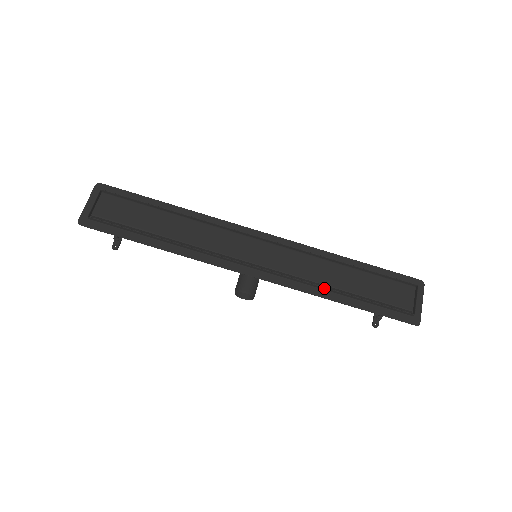
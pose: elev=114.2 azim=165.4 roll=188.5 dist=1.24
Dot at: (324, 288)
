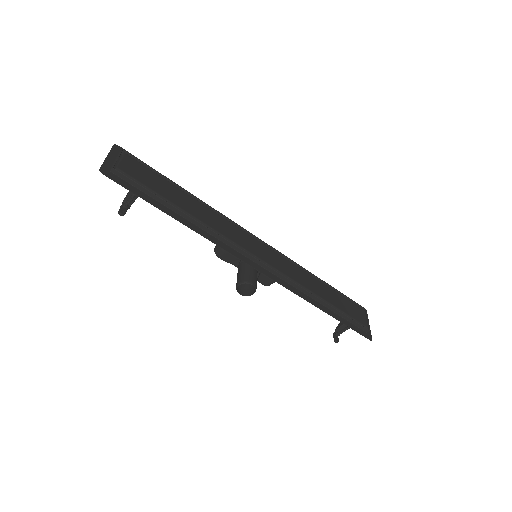
Dot at: (311, 295)
